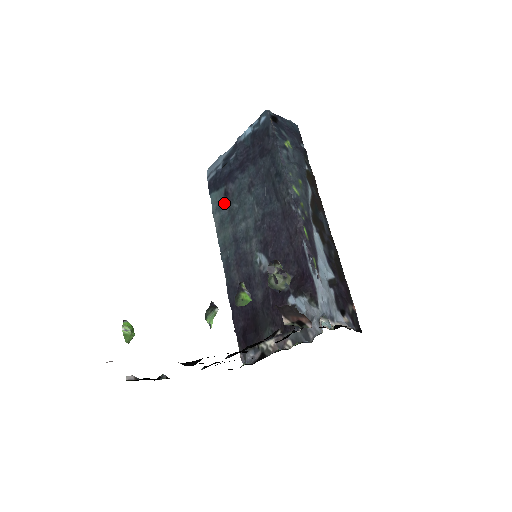
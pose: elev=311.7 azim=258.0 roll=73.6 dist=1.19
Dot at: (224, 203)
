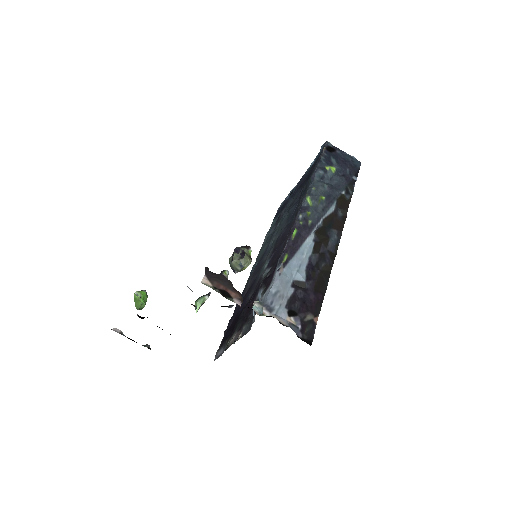
Dot at: (275, 224)
